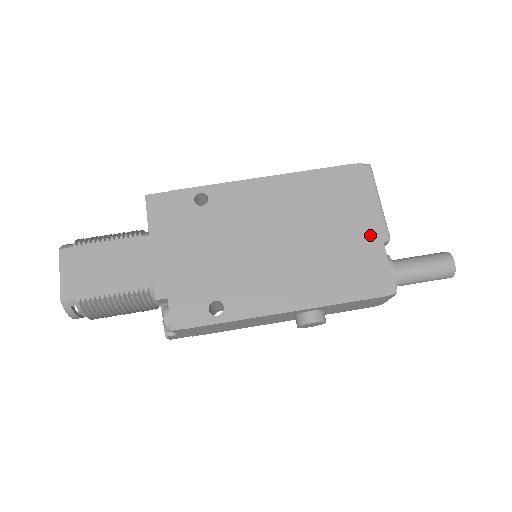
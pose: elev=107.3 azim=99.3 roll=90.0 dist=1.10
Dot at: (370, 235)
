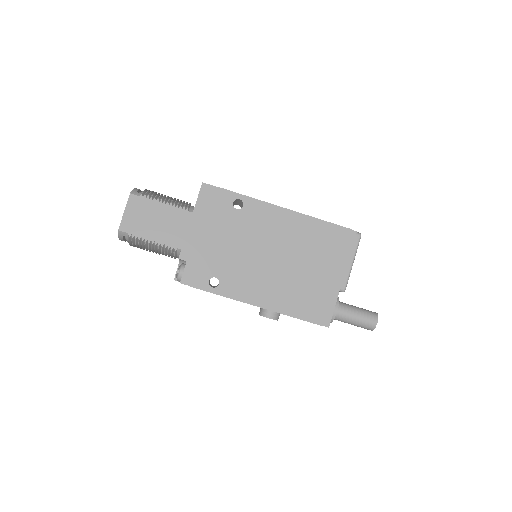
Dot at: (334, 283)
